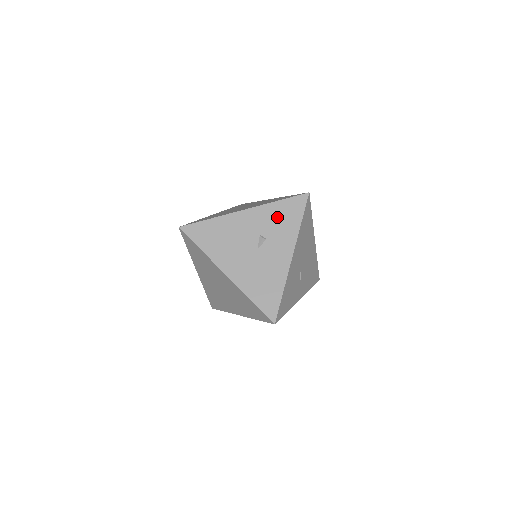
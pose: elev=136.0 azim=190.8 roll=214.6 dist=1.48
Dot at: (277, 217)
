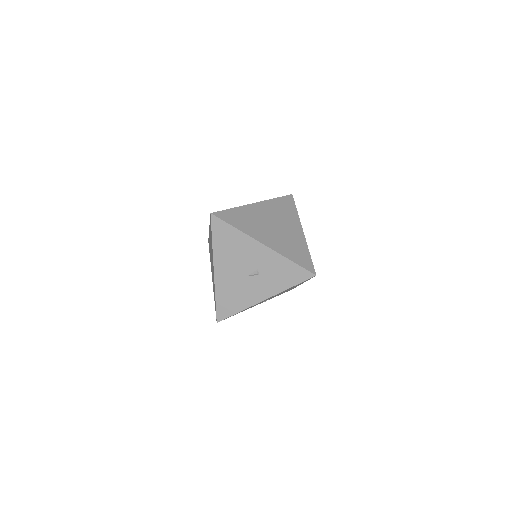
Dot at: (280, 270)
